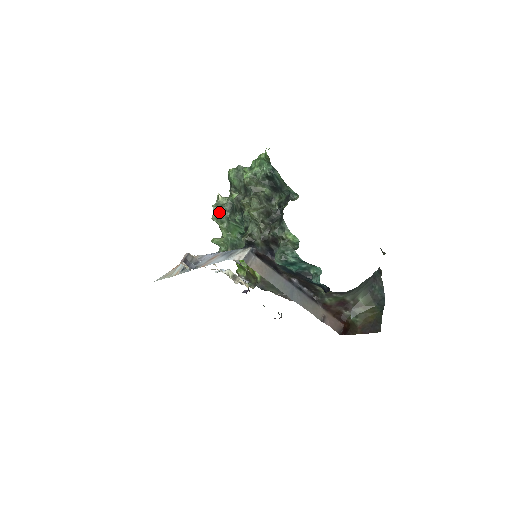
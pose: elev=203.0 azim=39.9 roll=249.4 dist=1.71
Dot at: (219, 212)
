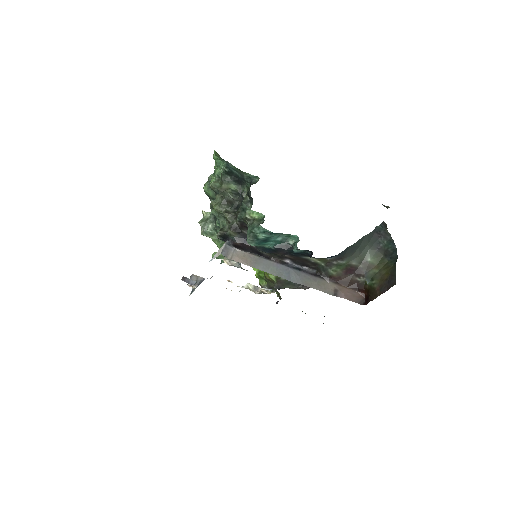
Dot at: (206, 226)
